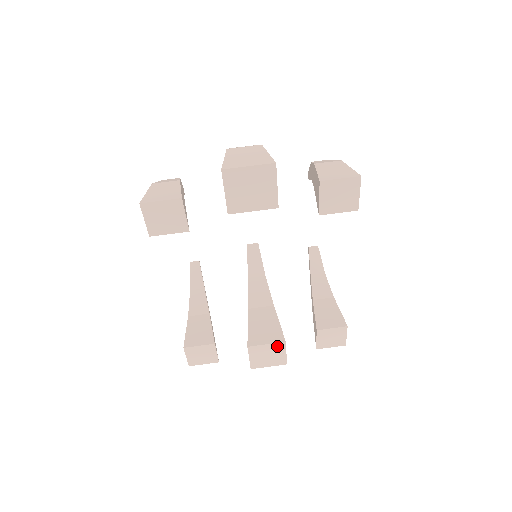
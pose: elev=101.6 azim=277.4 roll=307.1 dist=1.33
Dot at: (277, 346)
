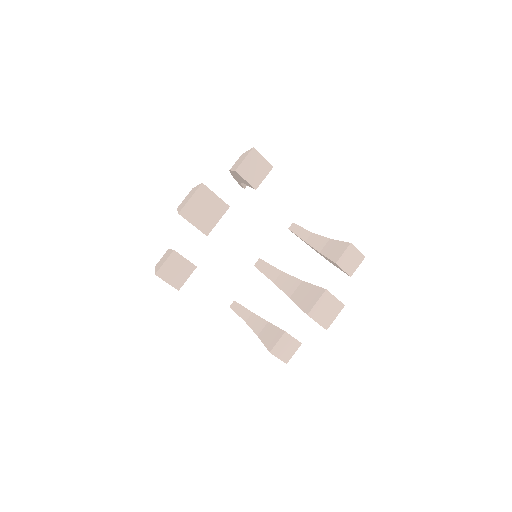
Dot at: (324, 298)
